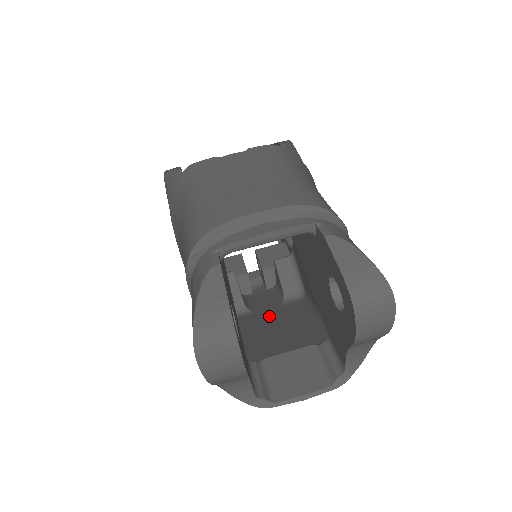
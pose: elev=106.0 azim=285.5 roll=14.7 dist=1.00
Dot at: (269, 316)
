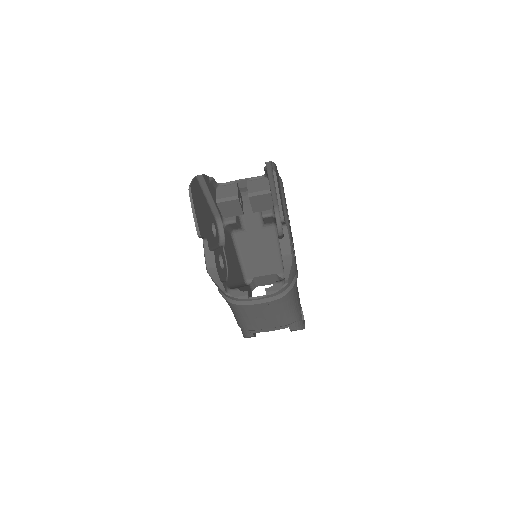
Dot at: (255, 240)
